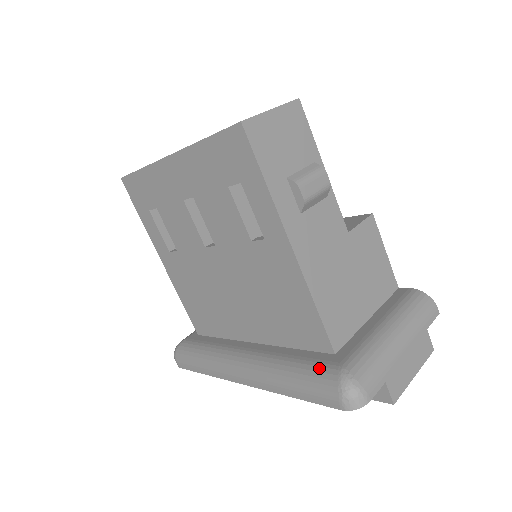
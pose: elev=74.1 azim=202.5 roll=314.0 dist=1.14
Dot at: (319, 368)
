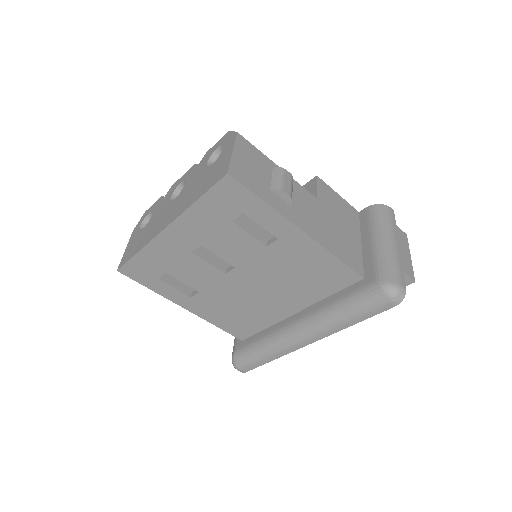
Dot at: (362, 293)
